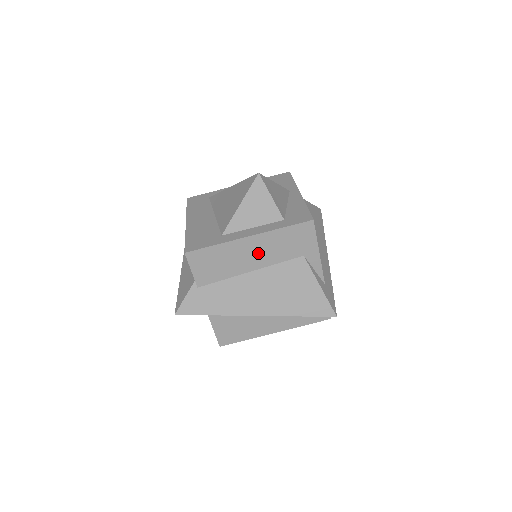
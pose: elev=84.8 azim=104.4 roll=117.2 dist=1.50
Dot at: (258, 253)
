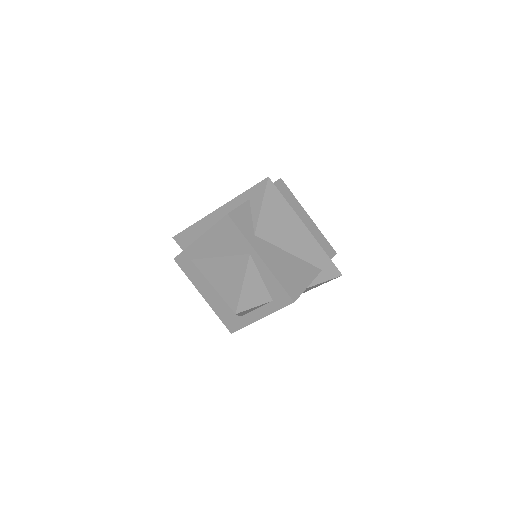
Dot at: occluded
